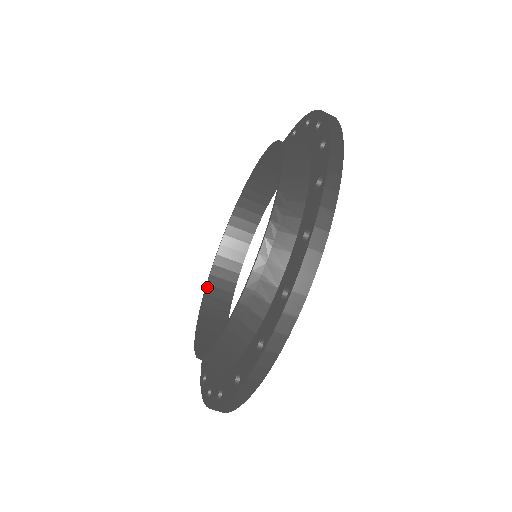
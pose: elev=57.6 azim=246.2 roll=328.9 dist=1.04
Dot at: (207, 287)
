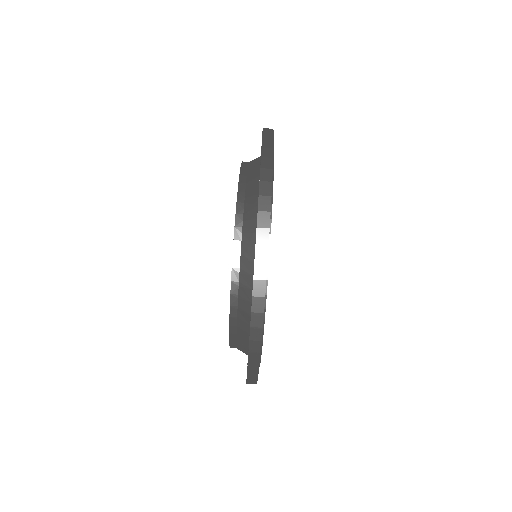
Dot at: occluded
